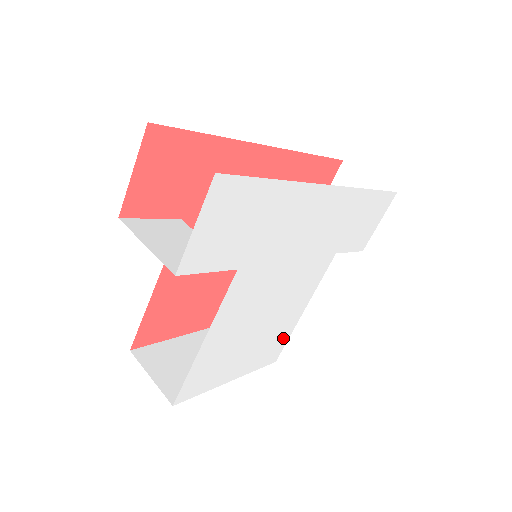
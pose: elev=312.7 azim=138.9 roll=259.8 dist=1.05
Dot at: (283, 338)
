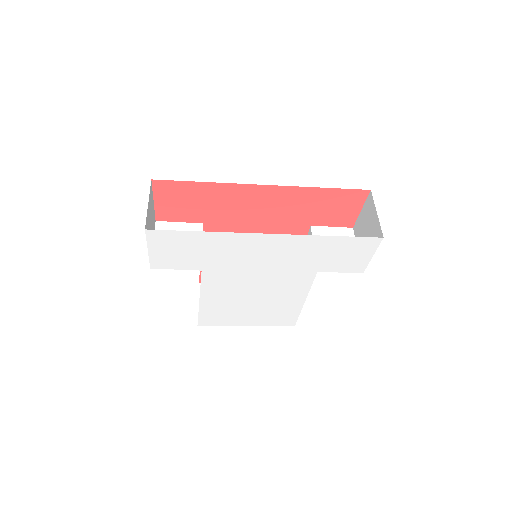
Dot at: (292, 313)
